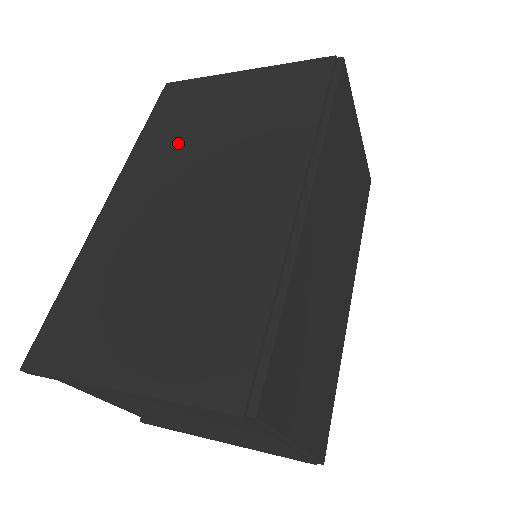
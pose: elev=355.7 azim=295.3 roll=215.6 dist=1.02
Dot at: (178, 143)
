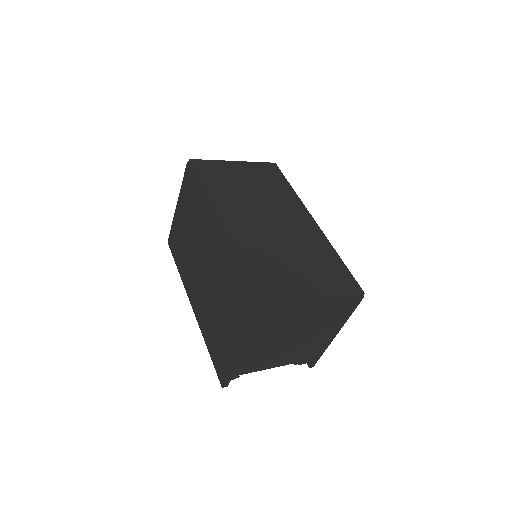
Dot at: (187, 258)
